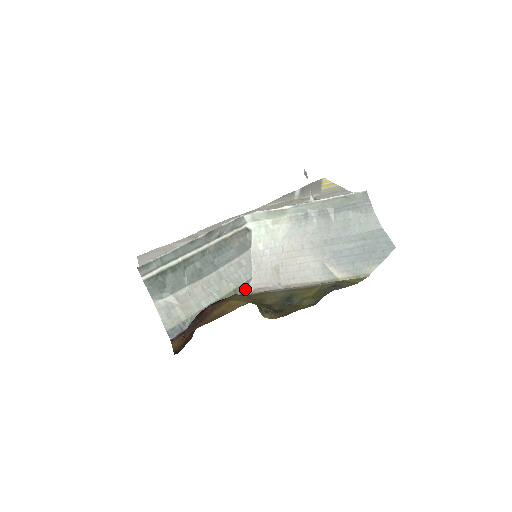
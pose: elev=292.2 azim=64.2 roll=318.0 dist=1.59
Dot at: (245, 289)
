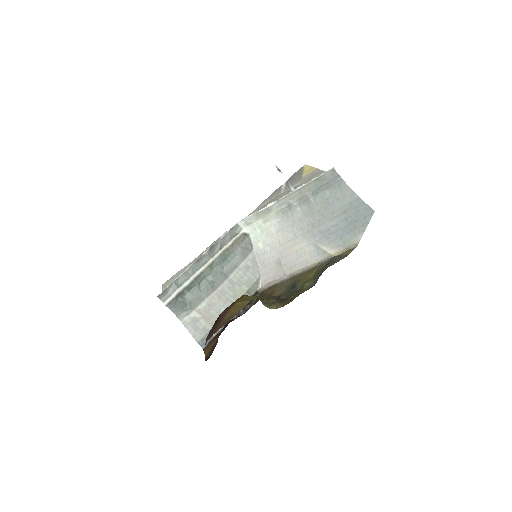
Dot at: (257, 287)
